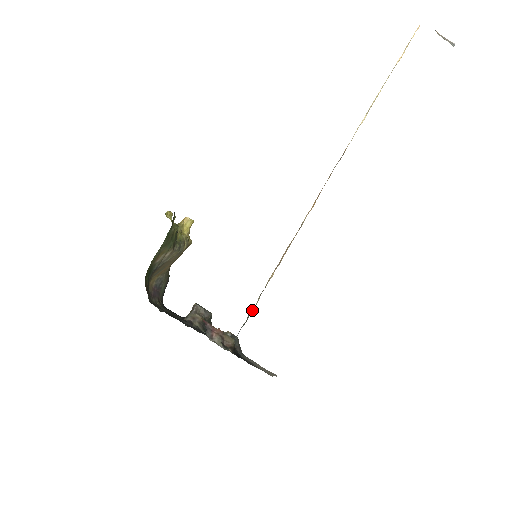
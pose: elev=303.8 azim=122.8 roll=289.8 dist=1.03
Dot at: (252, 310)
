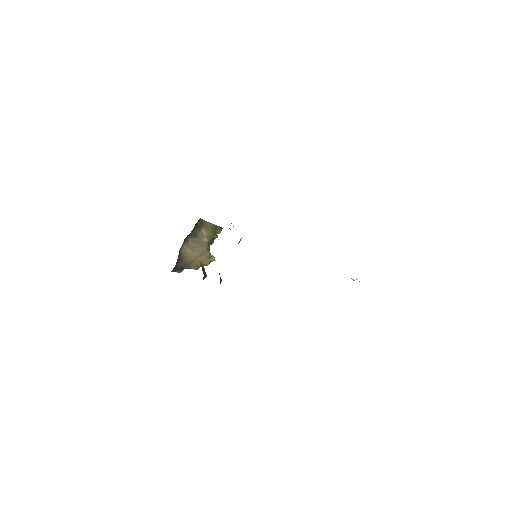
Dot at: occluded
